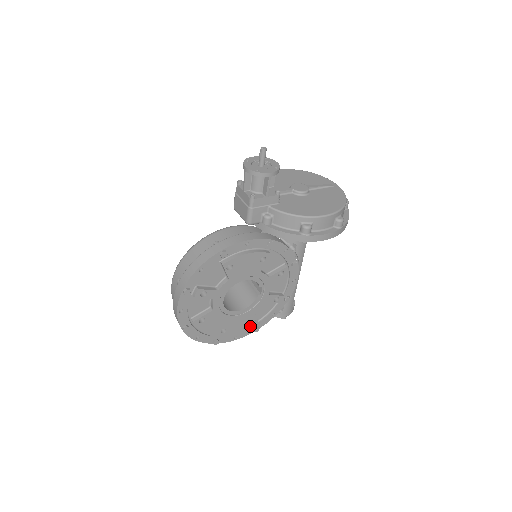
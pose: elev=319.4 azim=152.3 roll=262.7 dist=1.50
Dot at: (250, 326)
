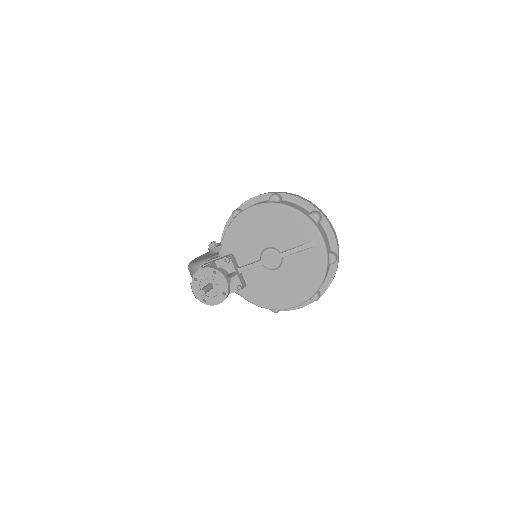
Dot at: occluded
